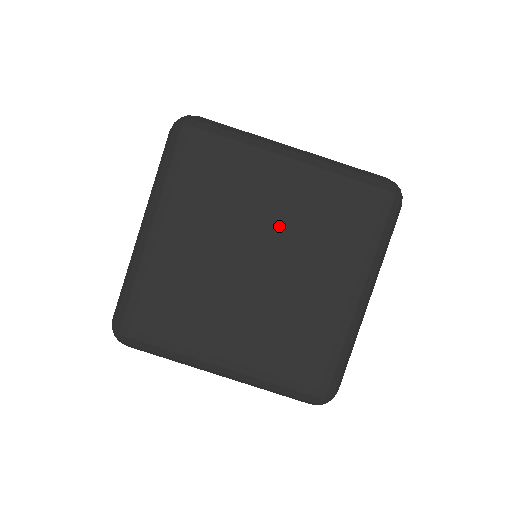
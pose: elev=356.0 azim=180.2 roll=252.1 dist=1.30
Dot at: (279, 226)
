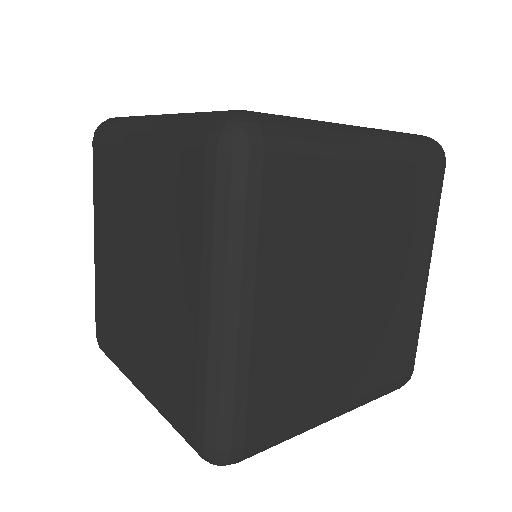
Dot at: (369, 235)
